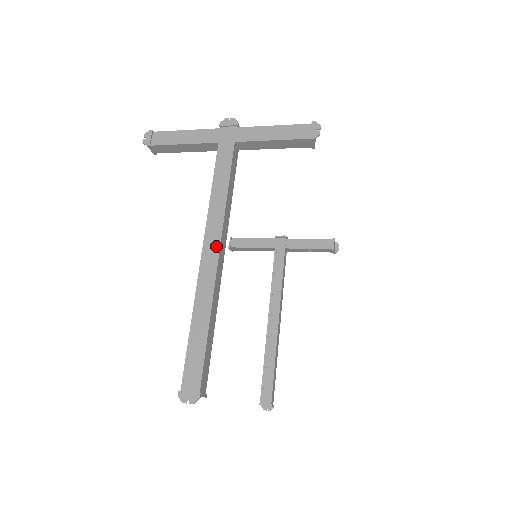
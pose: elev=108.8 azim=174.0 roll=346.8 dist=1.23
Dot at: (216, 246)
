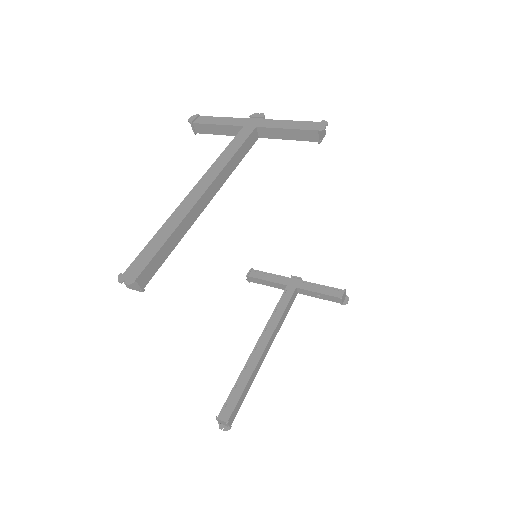
Dot at: (206, 185)
